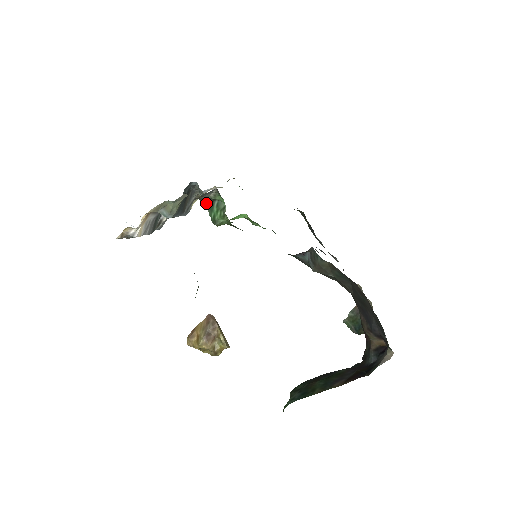
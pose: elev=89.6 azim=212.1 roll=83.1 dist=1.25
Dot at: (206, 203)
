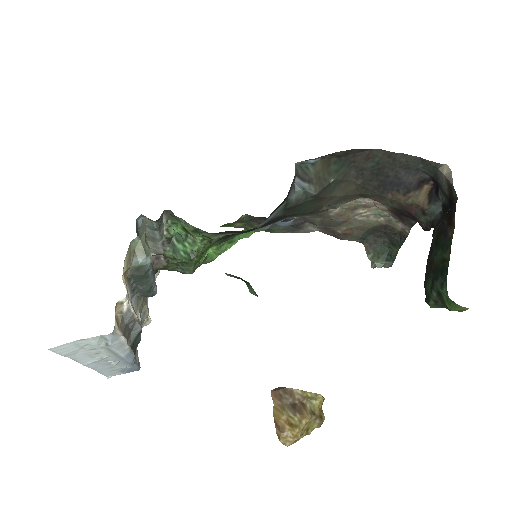
Dot at: (165, 253)
